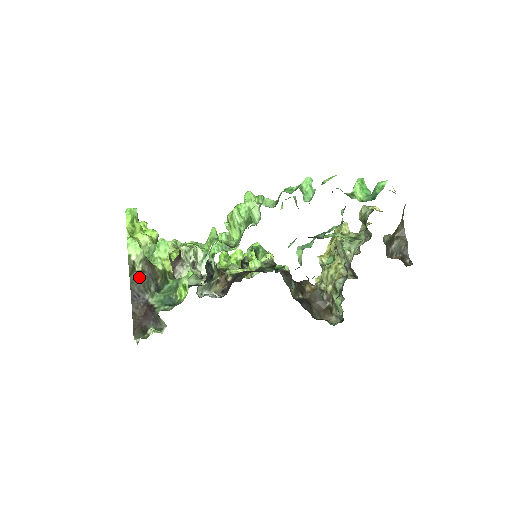
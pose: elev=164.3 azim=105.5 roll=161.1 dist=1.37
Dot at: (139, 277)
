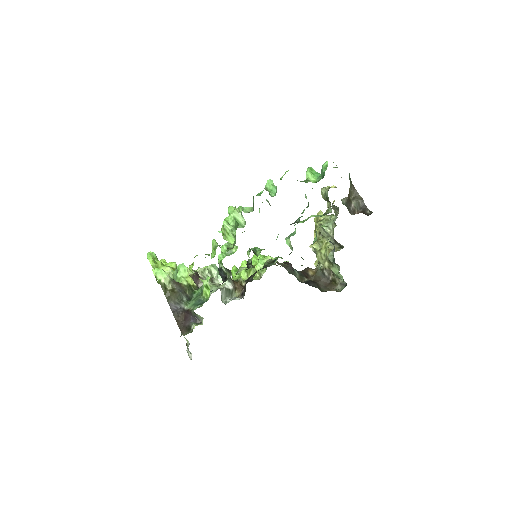
Dot at: (172, 294)
